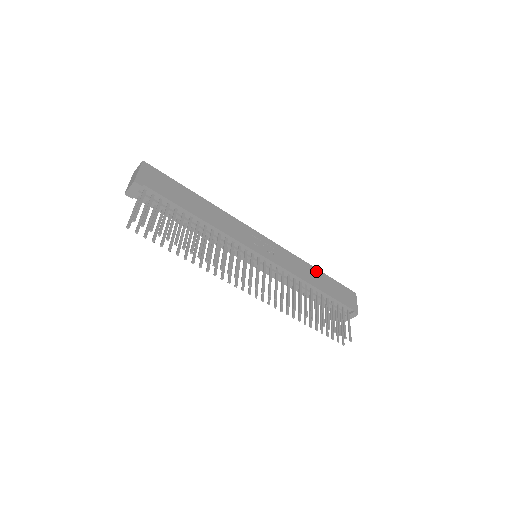
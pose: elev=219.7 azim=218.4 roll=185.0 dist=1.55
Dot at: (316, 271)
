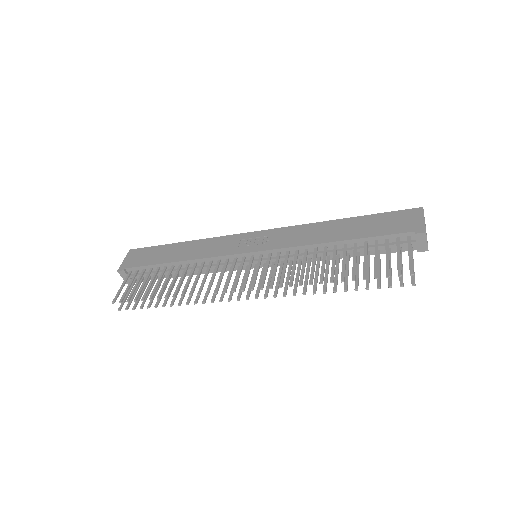
Dot at: (341, 222)
